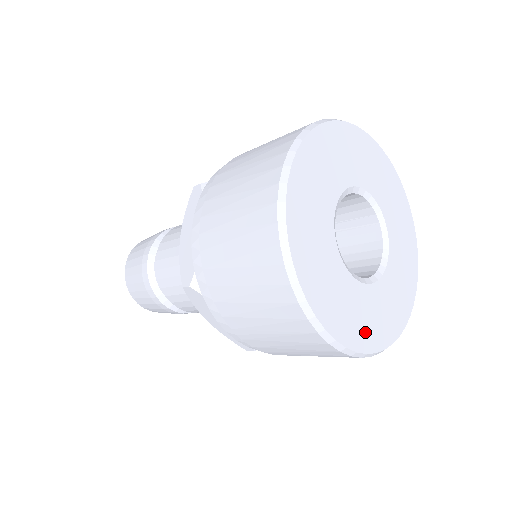
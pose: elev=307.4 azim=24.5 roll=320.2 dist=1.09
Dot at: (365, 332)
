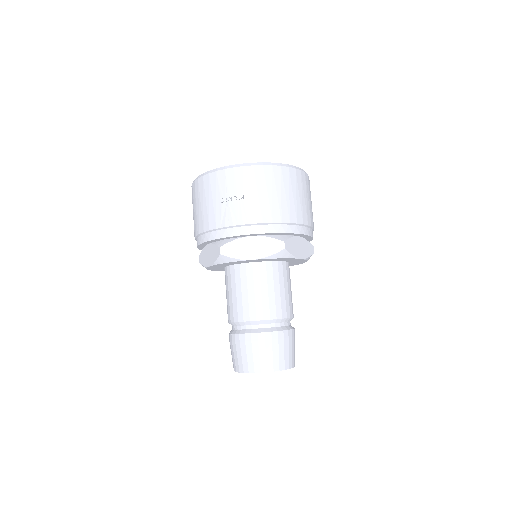
Dot at: occluded
